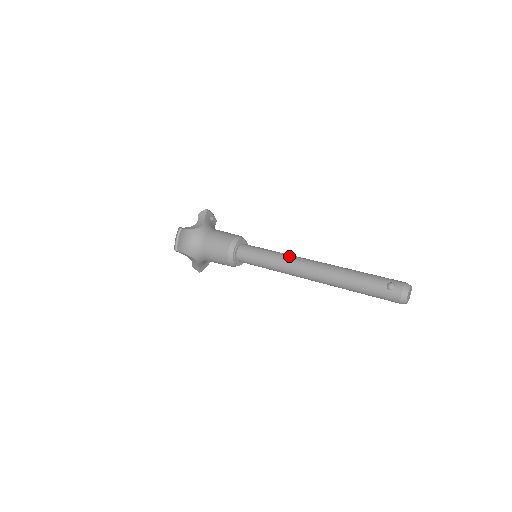
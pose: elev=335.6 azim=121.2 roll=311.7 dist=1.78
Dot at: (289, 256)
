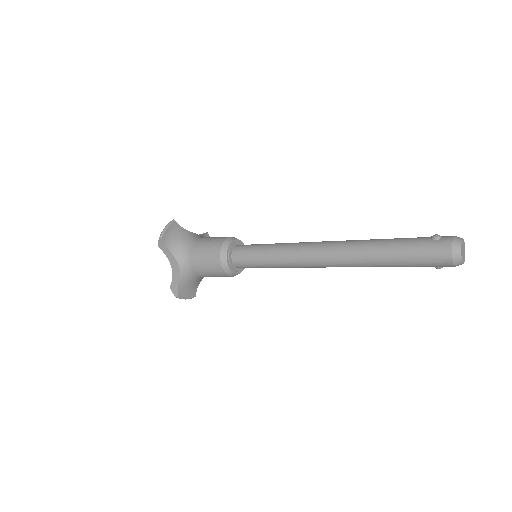
Dot at: (299, 242)
